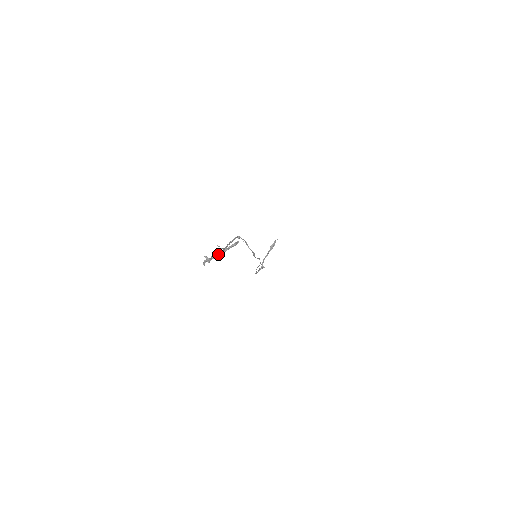
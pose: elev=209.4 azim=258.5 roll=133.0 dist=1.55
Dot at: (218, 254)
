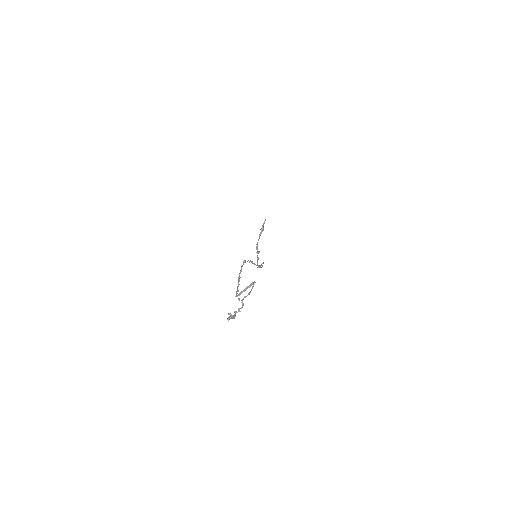
Dot at: (241, 307)
